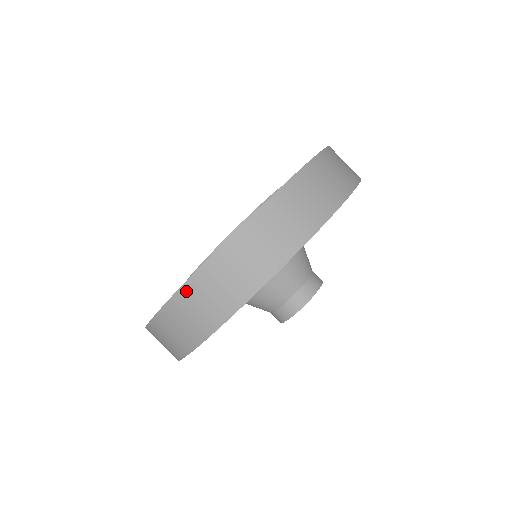
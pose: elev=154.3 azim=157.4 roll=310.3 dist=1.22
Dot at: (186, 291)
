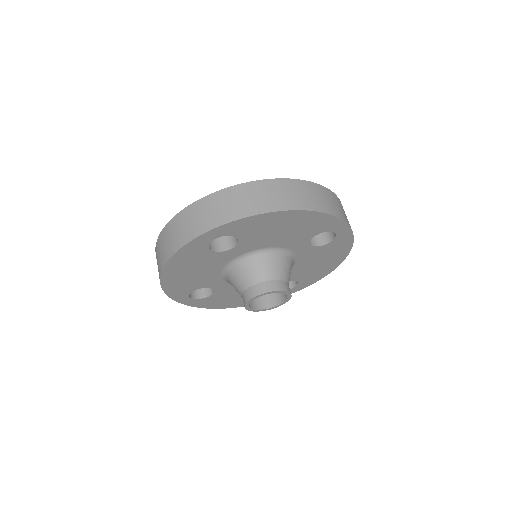
Dot at: (212, 197)
